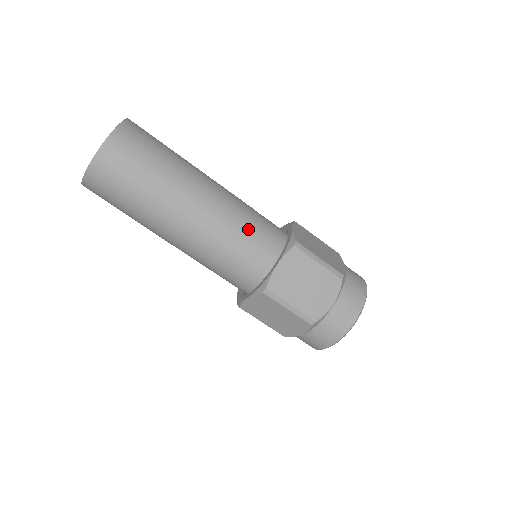
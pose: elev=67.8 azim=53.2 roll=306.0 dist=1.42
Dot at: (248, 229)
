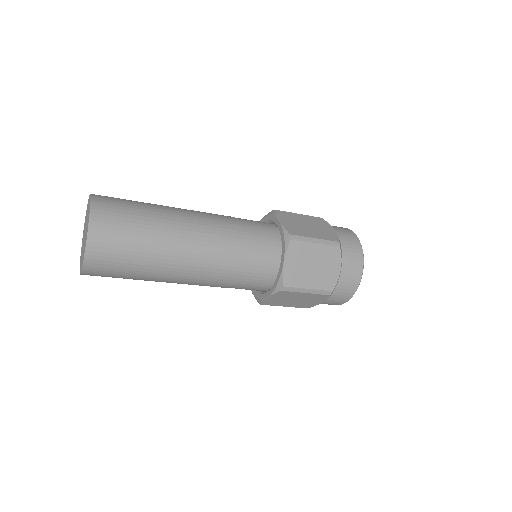
Dot at: (238, 279)
